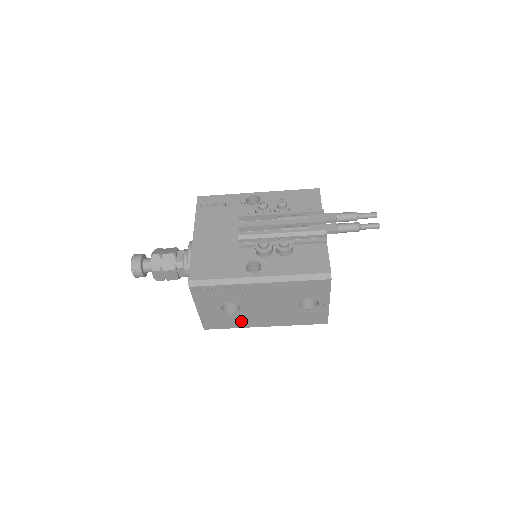
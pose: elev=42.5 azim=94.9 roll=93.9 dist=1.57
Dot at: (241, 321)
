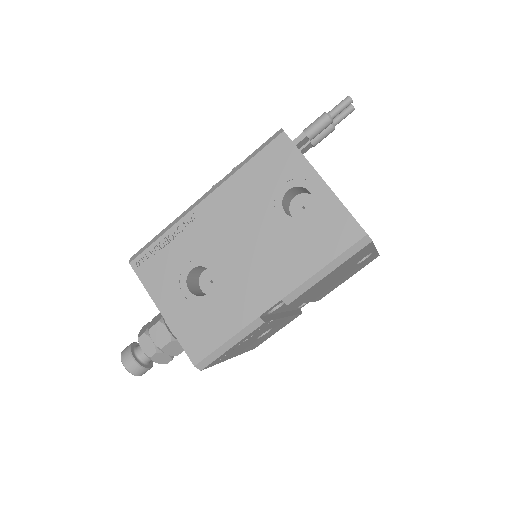
Dot at: (233, 309)
